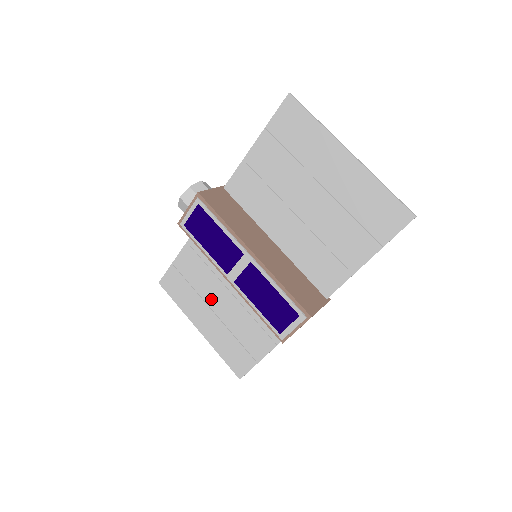
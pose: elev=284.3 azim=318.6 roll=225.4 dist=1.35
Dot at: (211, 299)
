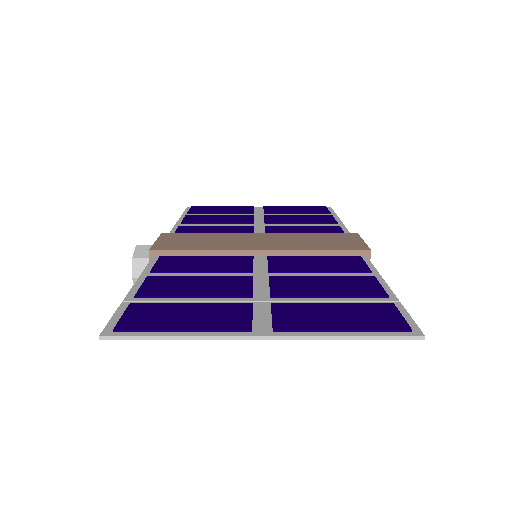
Dot at: occluded
